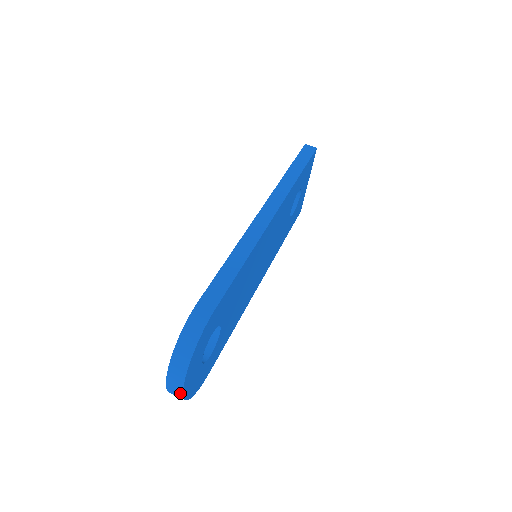
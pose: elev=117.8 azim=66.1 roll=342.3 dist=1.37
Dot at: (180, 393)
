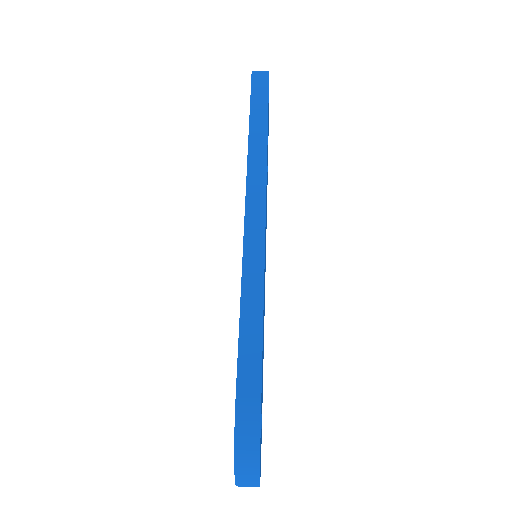
Dot at: occluded
